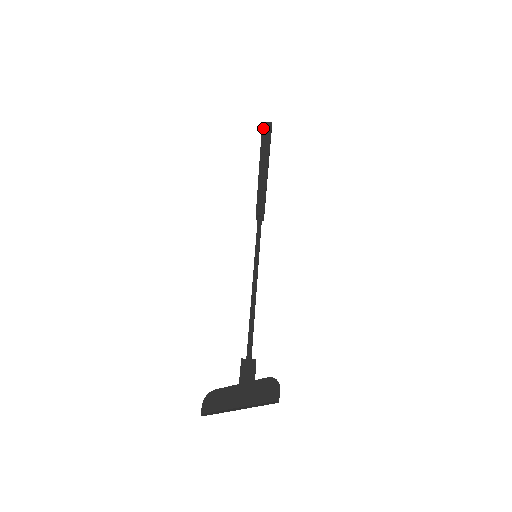
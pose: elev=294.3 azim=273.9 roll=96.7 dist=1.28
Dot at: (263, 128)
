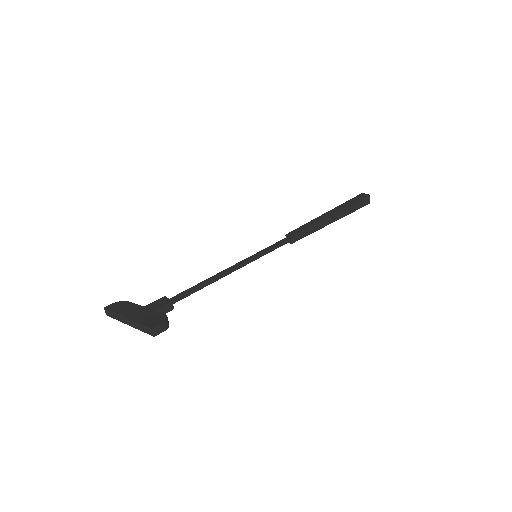
Dot at: (358, 196)
